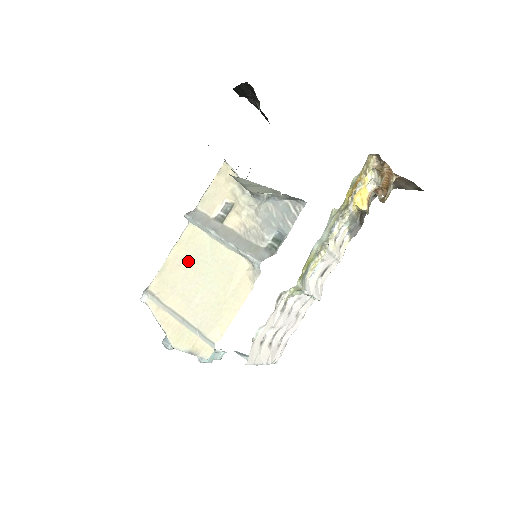
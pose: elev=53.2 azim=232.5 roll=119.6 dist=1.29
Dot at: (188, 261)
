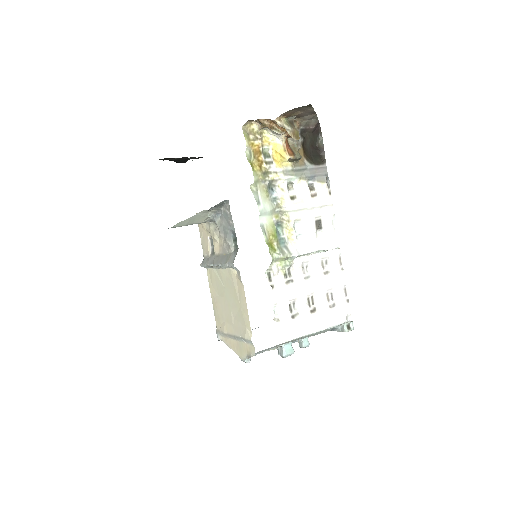
Dot at: (218, 295)
